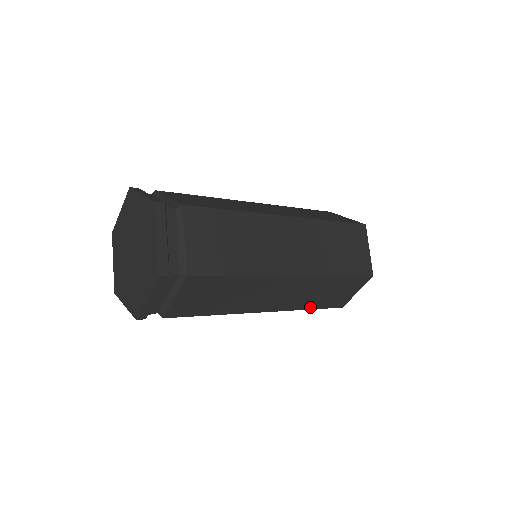
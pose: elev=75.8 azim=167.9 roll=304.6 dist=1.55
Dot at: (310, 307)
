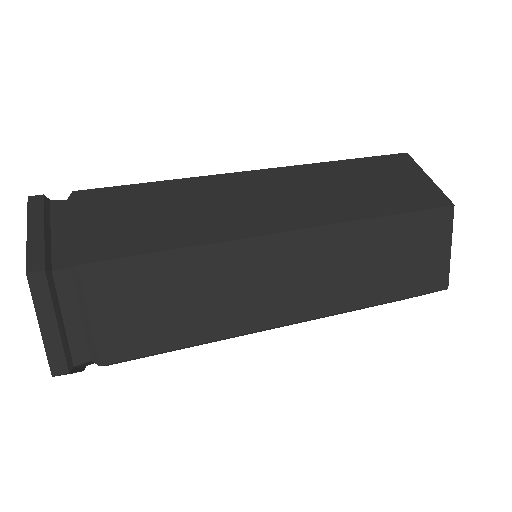
Dot at: (378, 298)
